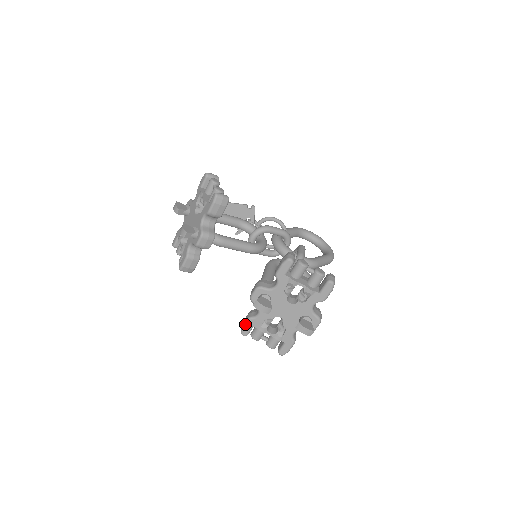
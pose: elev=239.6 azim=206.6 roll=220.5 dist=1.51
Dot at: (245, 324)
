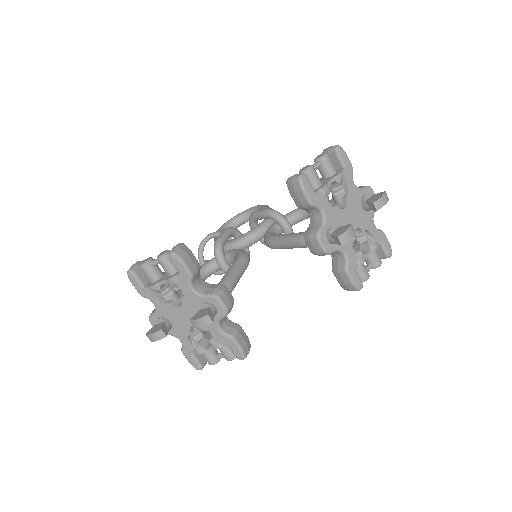
Dot at: (351, 278)
